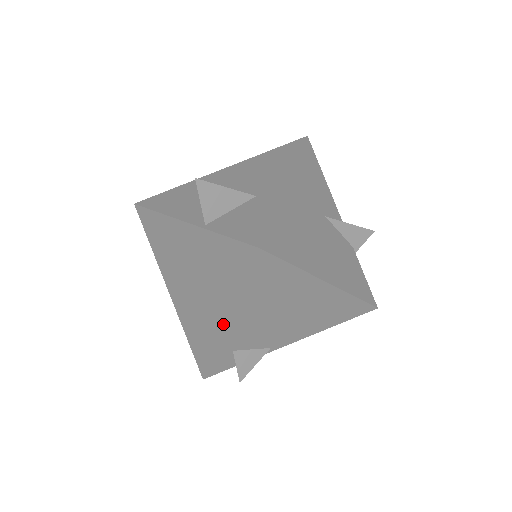
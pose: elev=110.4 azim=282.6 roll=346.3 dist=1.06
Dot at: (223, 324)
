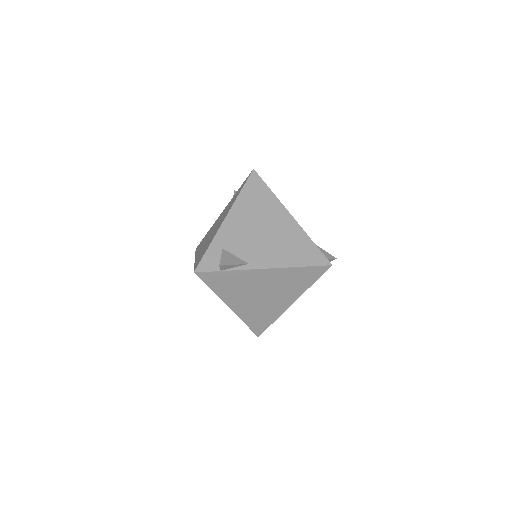
Dot at: (224, 220)
